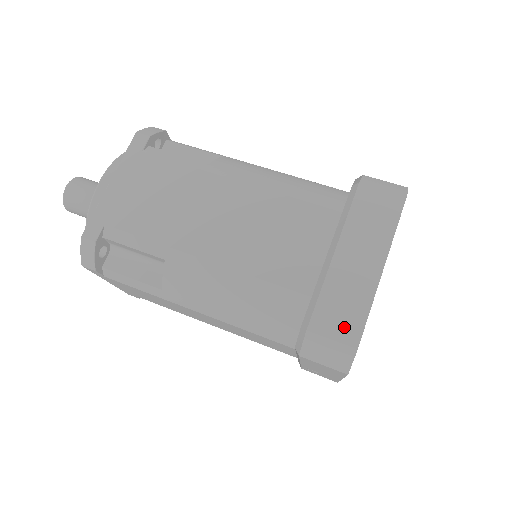
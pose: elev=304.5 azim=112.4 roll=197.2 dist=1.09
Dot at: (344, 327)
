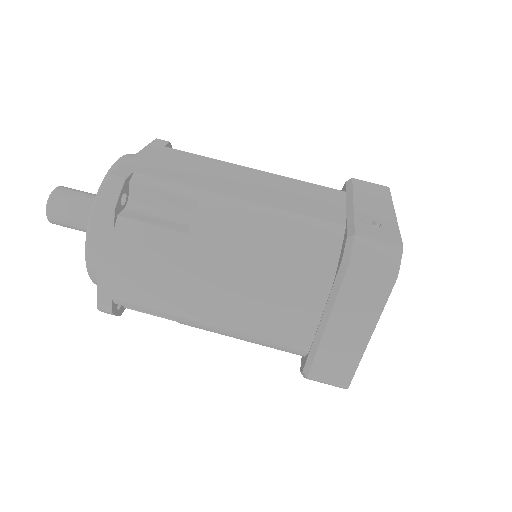
Dot at: (337, 376)
